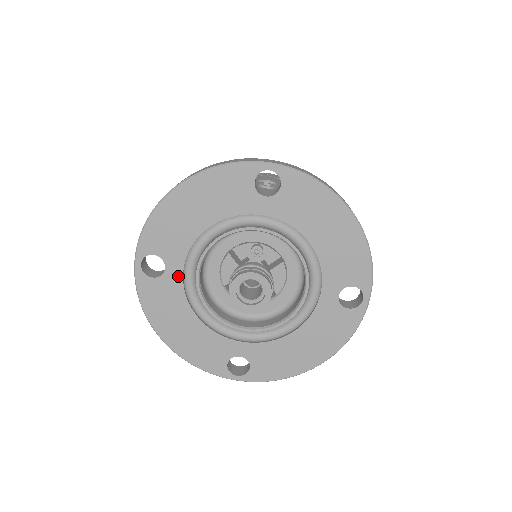
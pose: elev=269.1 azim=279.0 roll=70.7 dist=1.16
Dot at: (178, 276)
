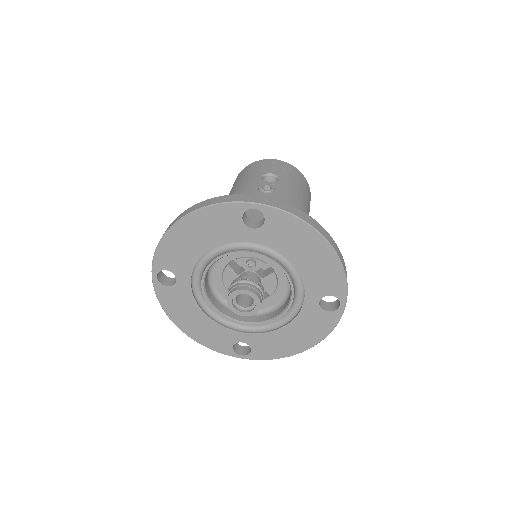
Dot at: (187, 285)
